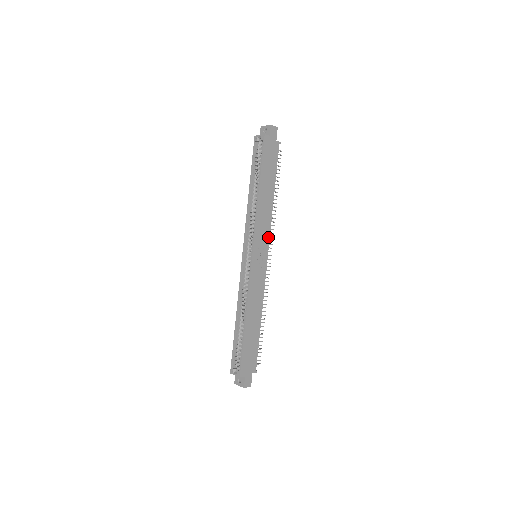
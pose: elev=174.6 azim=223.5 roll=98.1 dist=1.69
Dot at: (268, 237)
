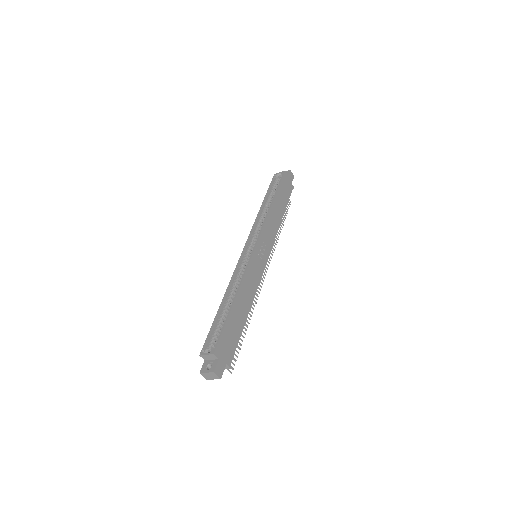
Dot at: (271, 245)
